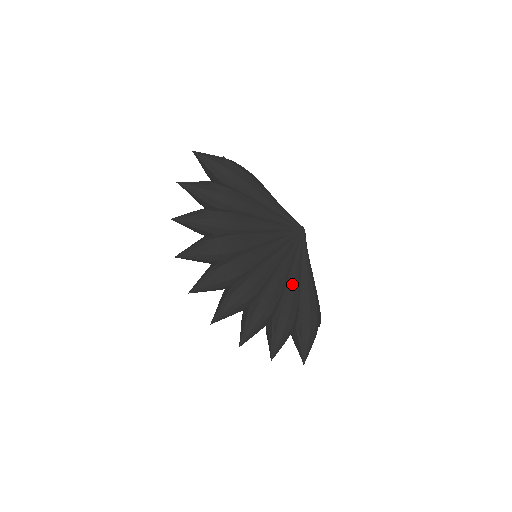
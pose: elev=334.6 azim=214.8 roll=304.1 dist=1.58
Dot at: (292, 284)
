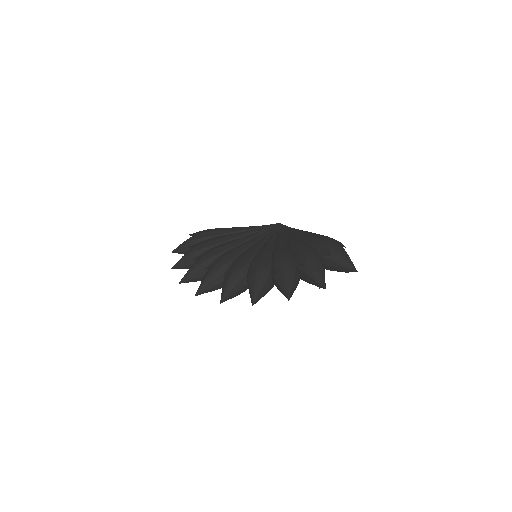
Dot at: (292, 242)
